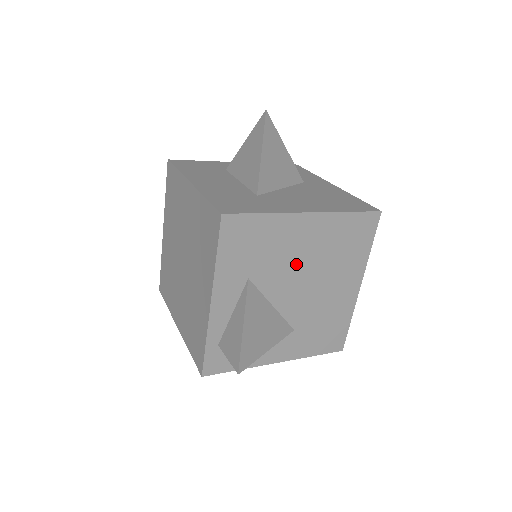
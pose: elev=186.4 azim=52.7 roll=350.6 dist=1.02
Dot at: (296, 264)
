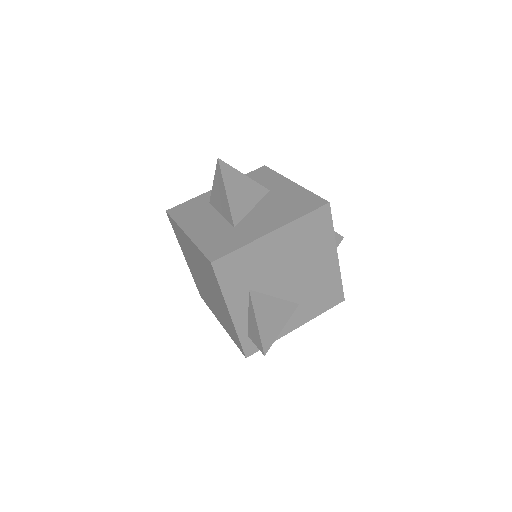
Dot at: (279, 265)
